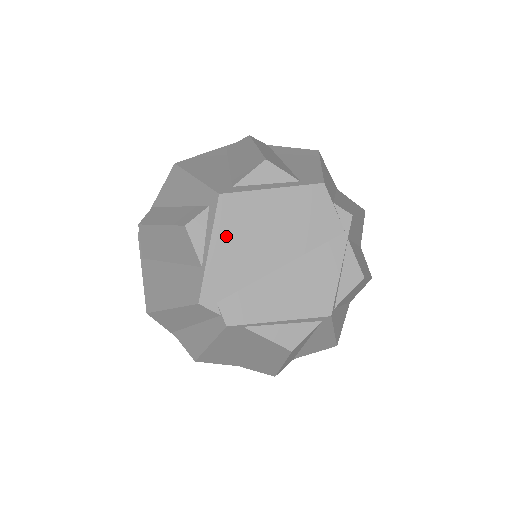
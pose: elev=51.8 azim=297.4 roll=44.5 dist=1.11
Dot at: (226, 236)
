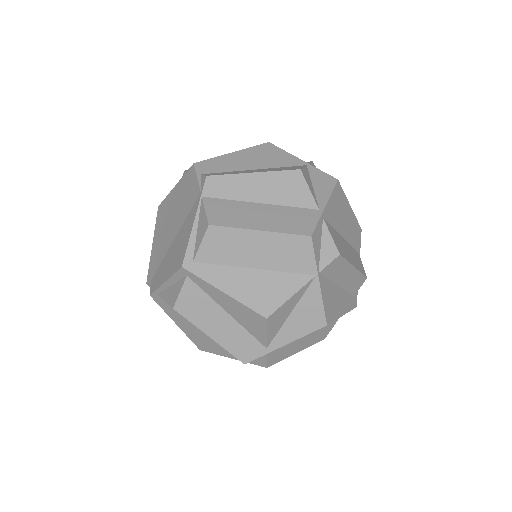
Dot at: (158, 232)
